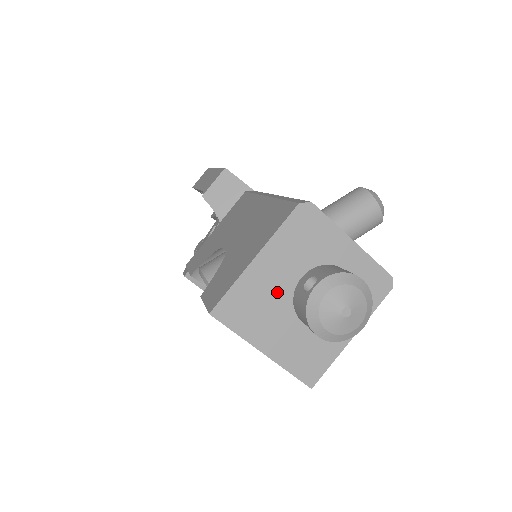
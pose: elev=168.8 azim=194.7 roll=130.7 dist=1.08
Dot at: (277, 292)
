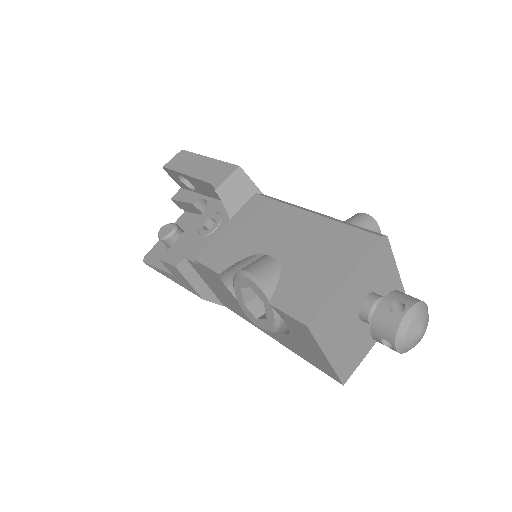
Dot at: (349, 308)
